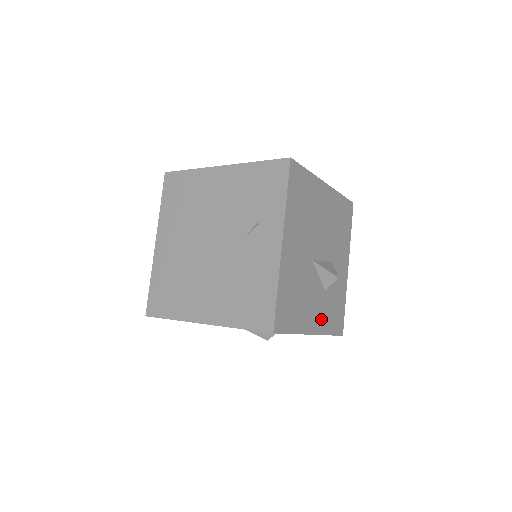
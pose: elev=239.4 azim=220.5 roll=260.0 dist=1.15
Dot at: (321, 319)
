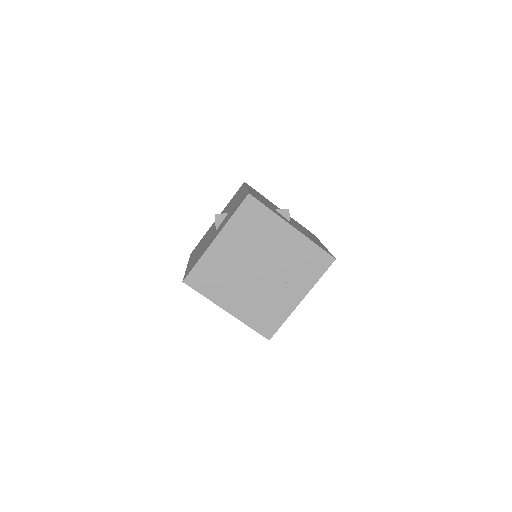
Dot at: occluded
